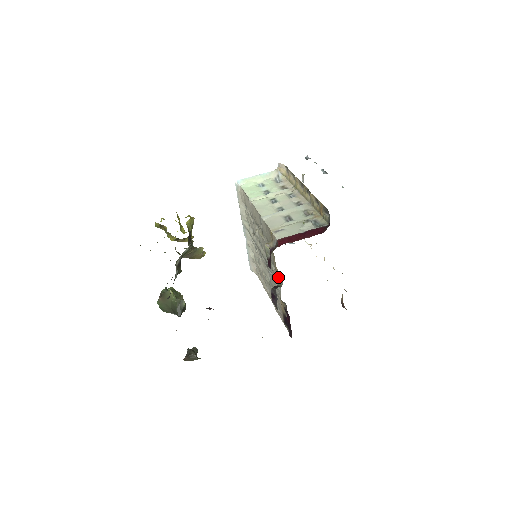
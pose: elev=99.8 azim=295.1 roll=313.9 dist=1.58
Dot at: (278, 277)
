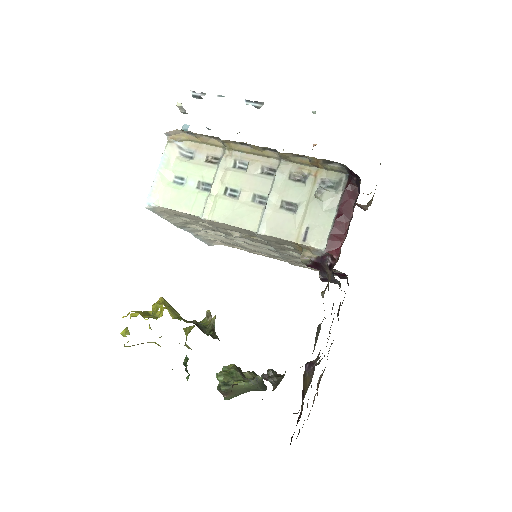
Dot at: occluded
